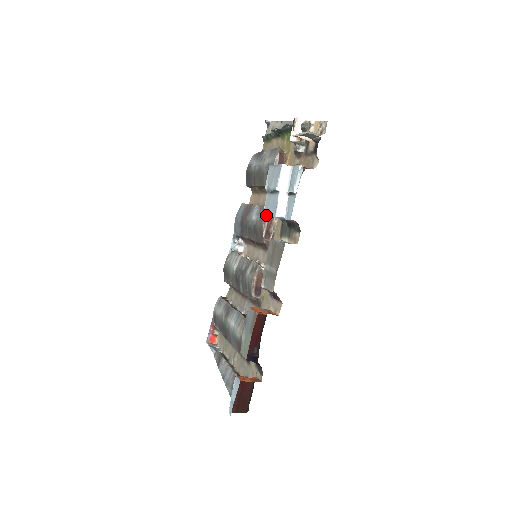
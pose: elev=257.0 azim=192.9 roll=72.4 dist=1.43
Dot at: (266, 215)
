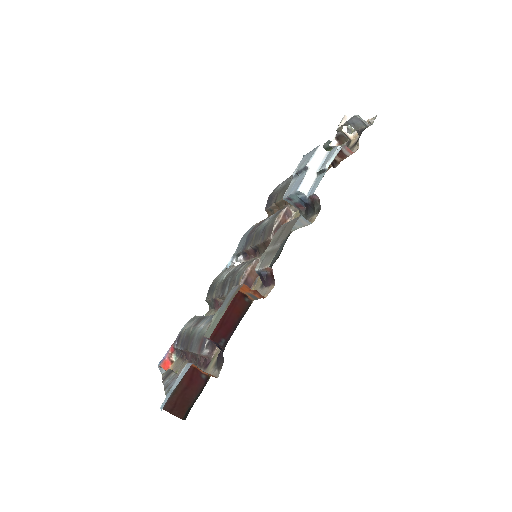
Dot at: (286, 196)
